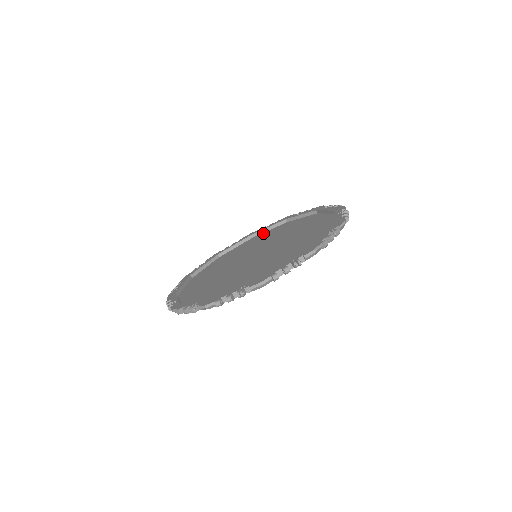
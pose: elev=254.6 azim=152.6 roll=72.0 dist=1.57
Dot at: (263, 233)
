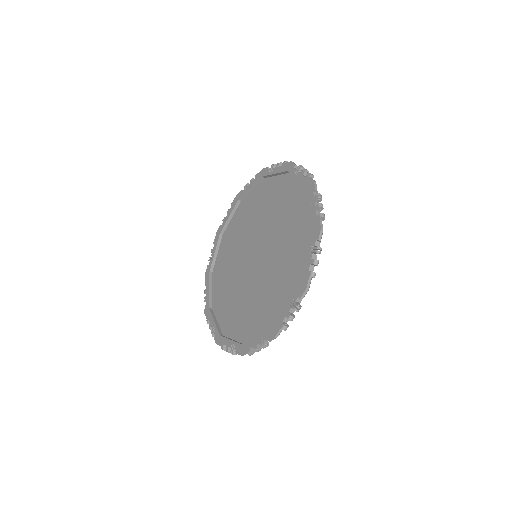
Dot at: (248, 196)
